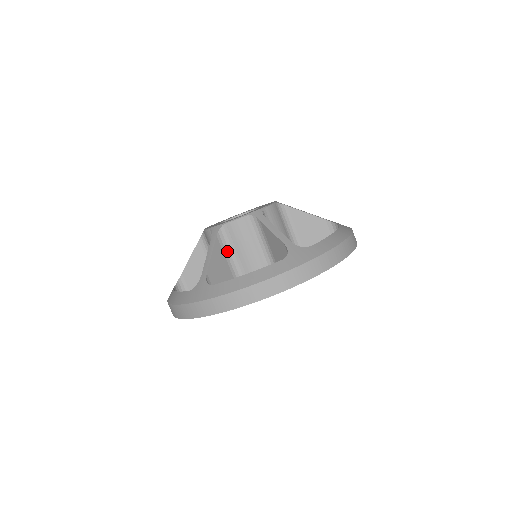
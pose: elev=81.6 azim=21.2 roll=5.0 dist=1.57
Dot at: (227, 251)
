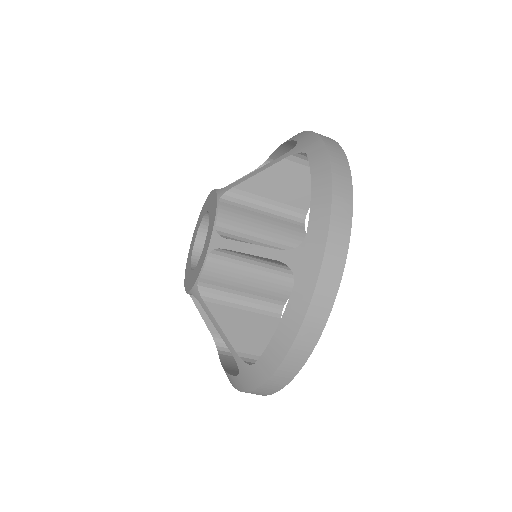
Dot at: occluded
